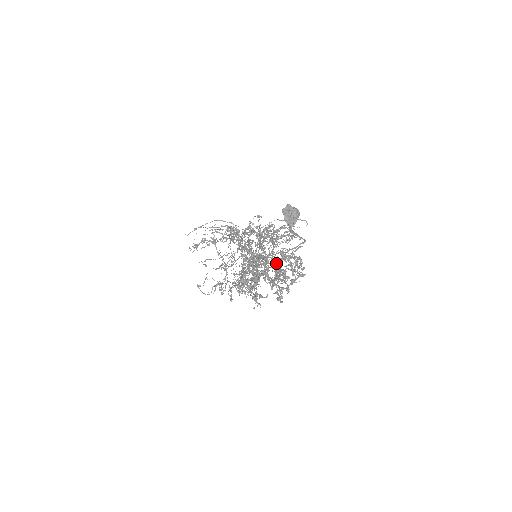
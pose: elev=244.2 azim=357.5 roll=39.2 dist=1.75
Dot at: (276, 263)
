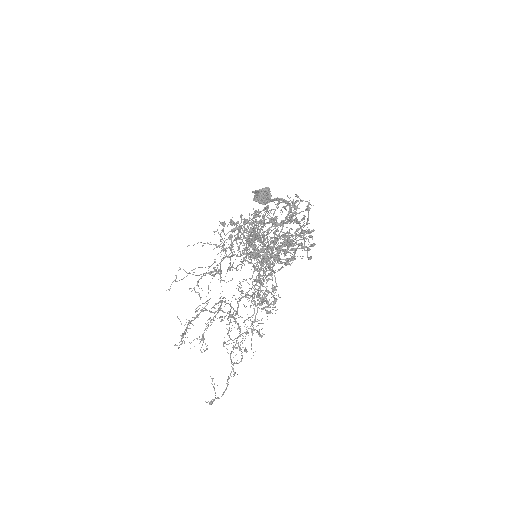
Dot at: (280, 223)
